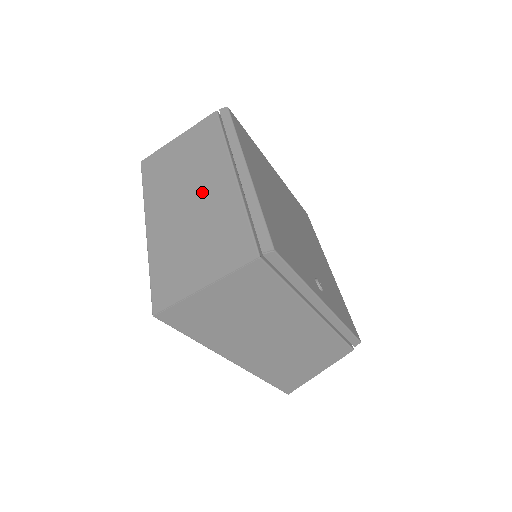
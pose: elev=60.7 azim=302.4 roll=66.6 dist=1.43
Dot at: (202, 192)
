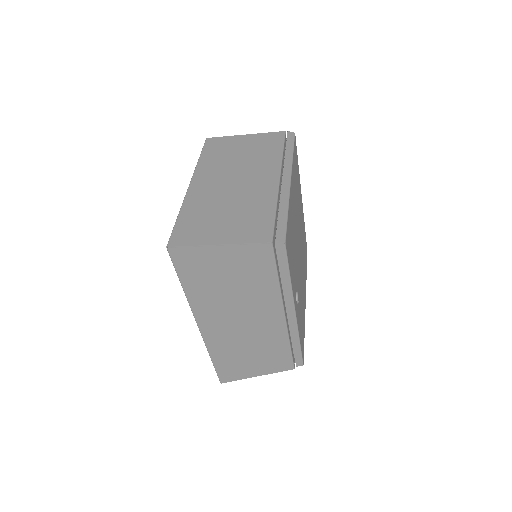
Dot at: (247, 181)
